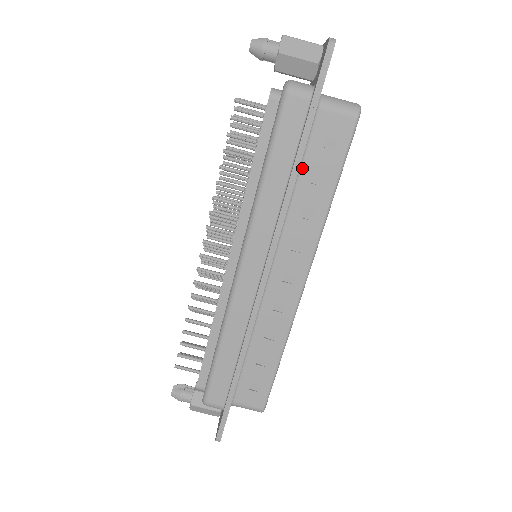
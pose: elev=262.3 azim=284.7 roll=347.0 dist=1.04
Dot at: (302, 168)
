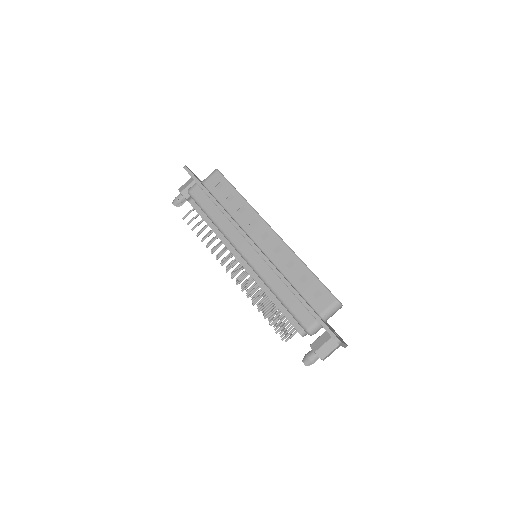
Dot at: (221, 202)
